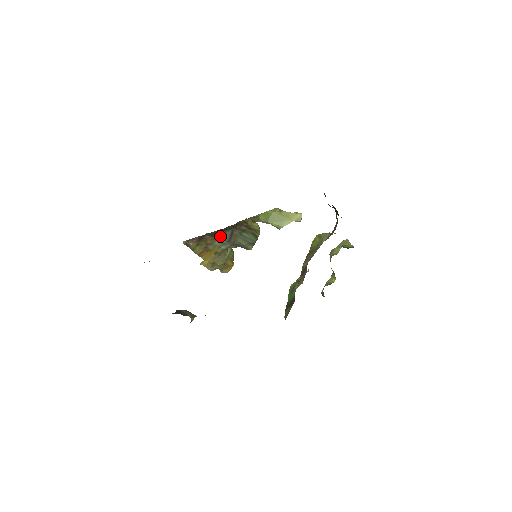
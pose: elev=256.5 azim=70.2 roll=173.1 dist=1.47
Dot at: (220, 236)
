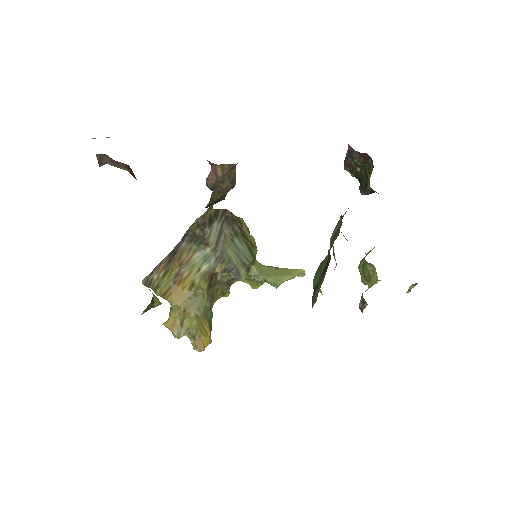
Dot at: (204, 234)
